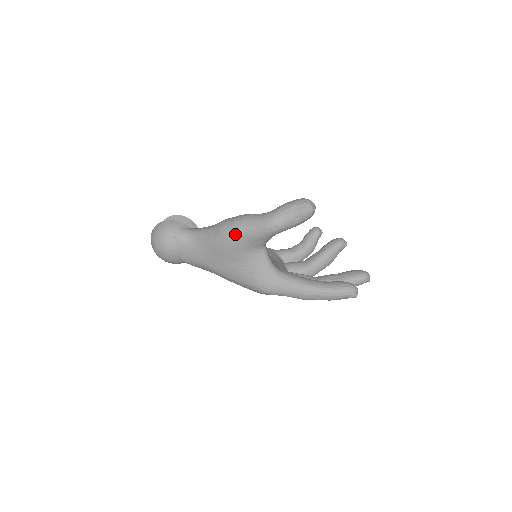
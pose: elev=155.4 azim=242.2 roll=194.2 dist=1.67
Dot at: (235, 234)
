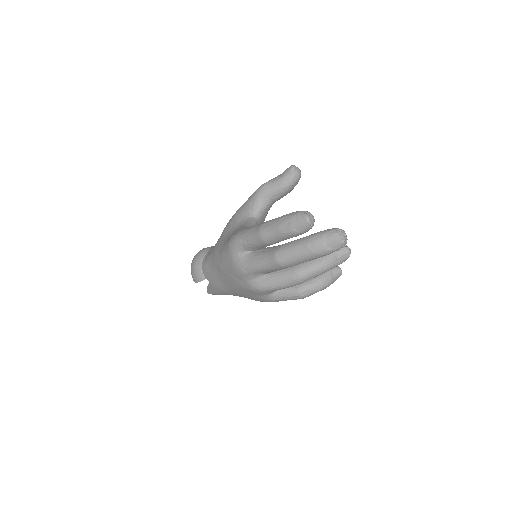
Dot at: occluded
